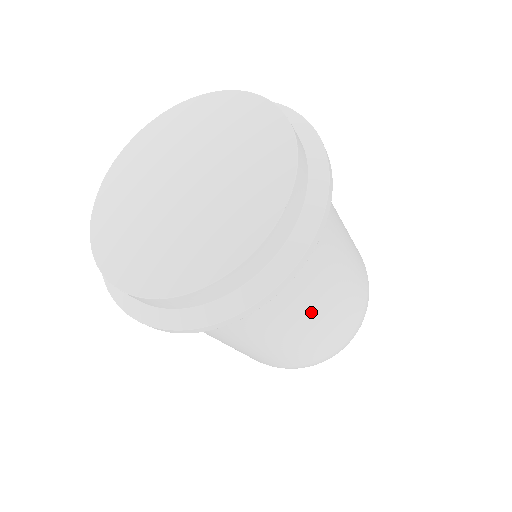
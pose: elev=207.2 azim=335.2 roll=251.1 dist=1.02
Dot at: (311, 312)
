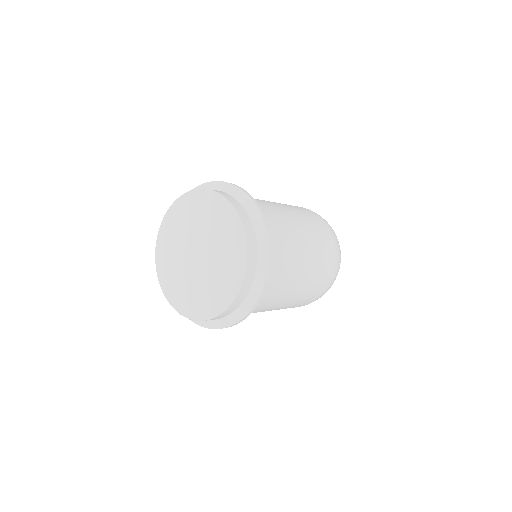
Dot at: (276, 306)
